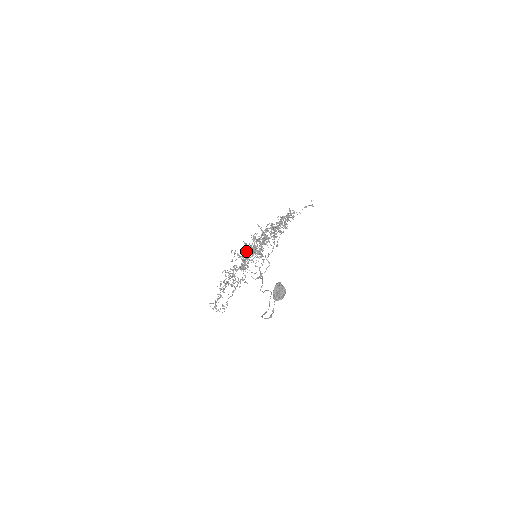
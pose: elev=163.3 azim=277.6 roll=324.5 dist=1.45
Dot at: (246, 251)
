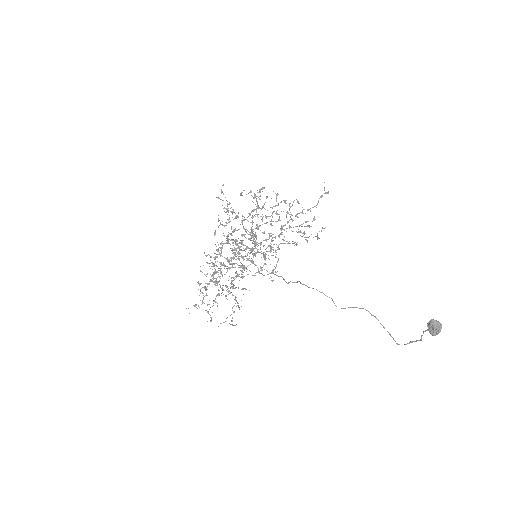
Dot at: occluded
